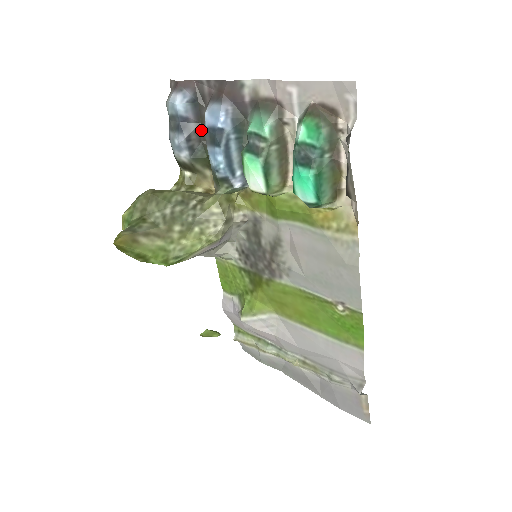
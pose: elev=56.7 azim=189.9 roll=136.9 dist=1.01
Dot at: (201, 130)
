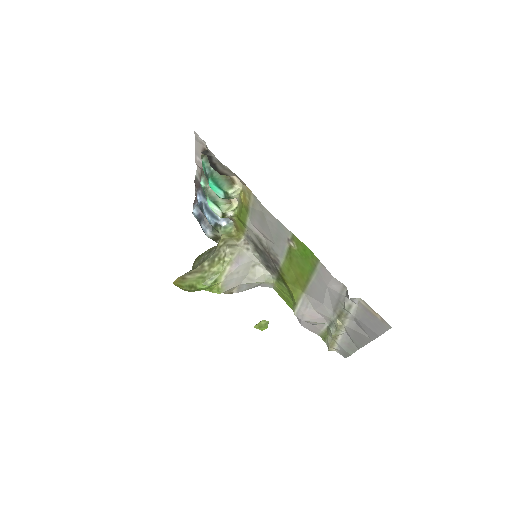
Dot at: occluded
